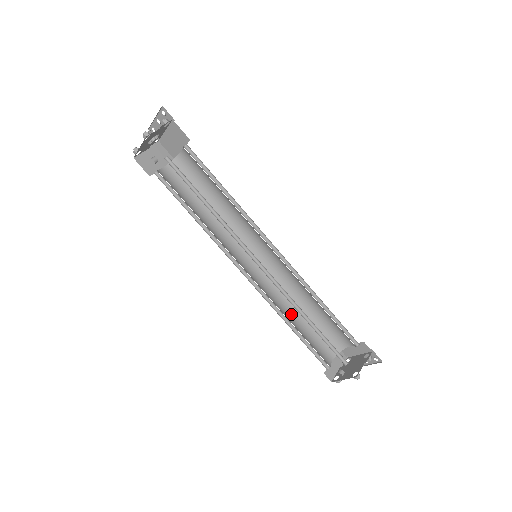
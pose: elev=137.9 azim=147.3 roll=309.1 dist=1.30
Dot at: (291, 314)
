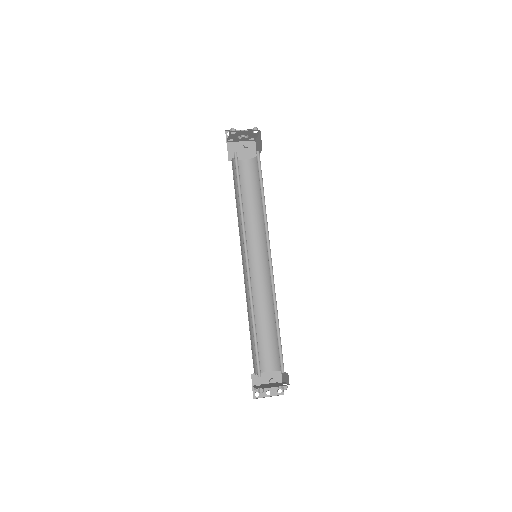
Dot at: occluded
